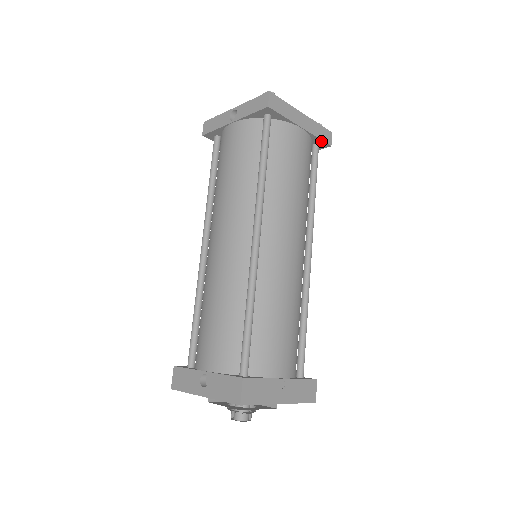
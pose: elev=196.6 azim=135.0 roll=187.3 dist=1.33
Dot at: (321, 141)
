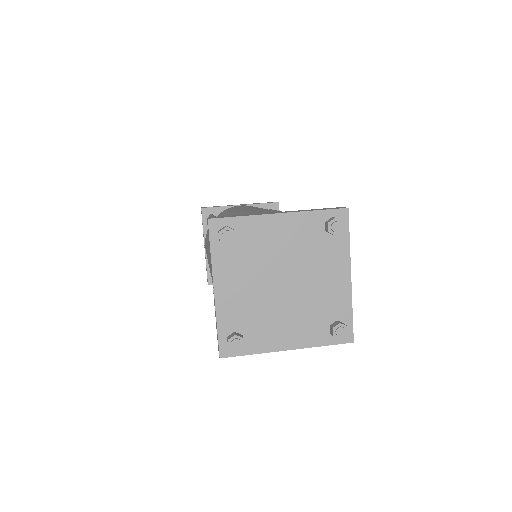
Dot at: occluded
